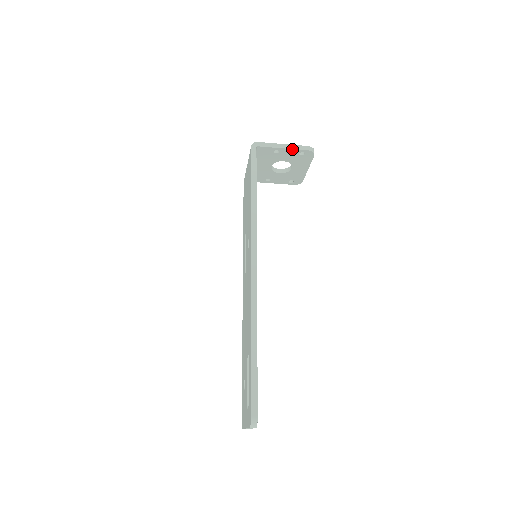
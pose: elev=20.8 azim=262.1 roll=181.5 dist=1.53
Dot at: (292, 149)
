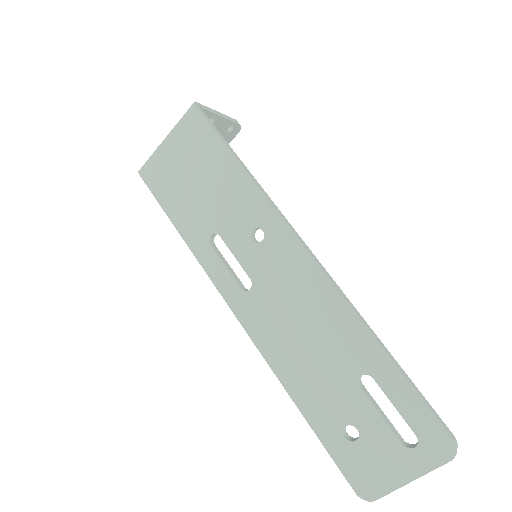
Dot at: (227, 119)
